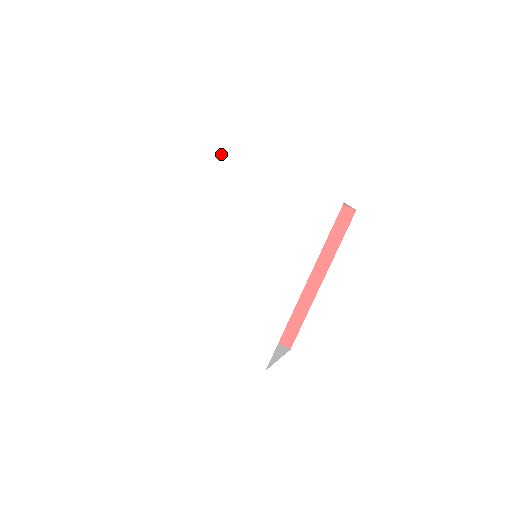
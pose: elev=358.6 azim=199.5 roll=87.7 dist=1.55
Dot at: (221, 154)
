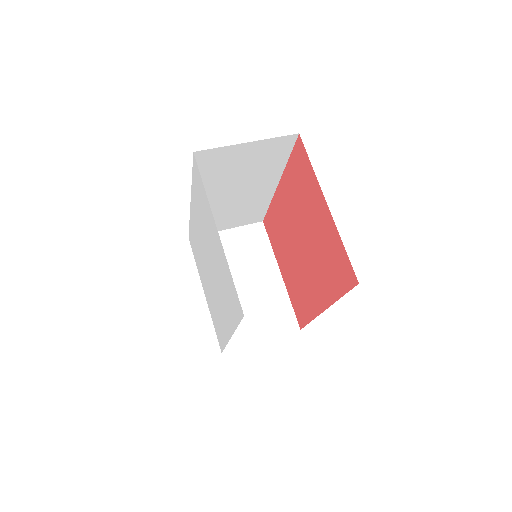
Dot at: (196, 165)
